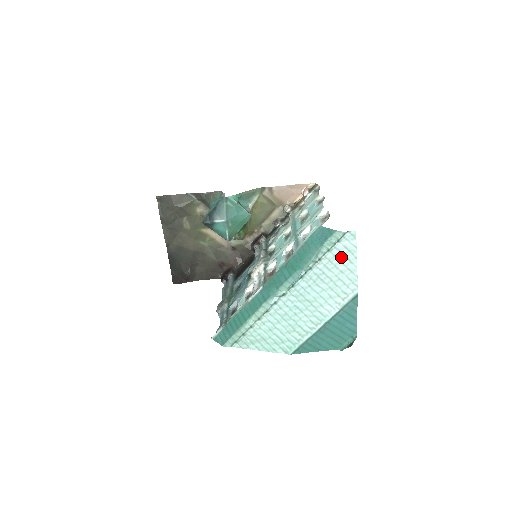
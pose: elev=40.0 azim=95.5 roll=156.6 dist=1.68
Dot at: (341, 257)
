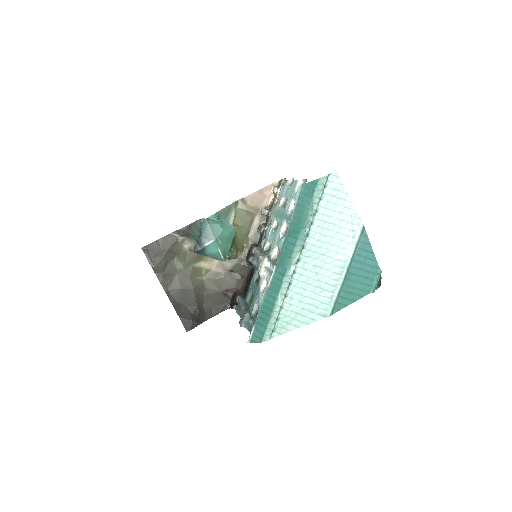
Dot at: (334, 200)
